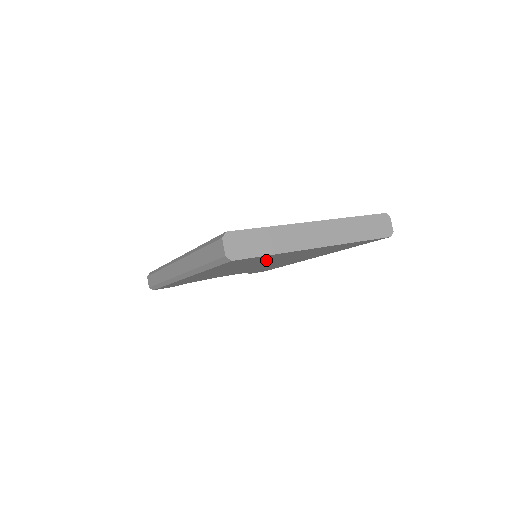
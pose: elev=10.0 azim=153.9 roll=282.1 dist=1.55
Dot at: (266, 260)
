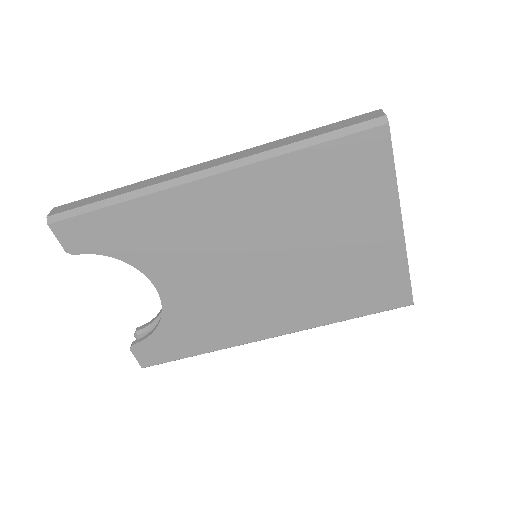
Dot at: (331, 216)
